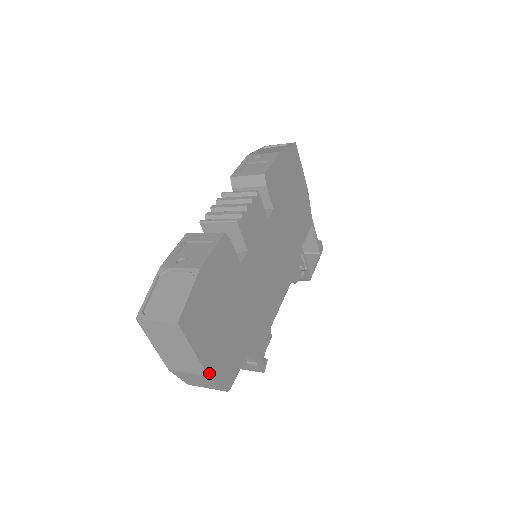
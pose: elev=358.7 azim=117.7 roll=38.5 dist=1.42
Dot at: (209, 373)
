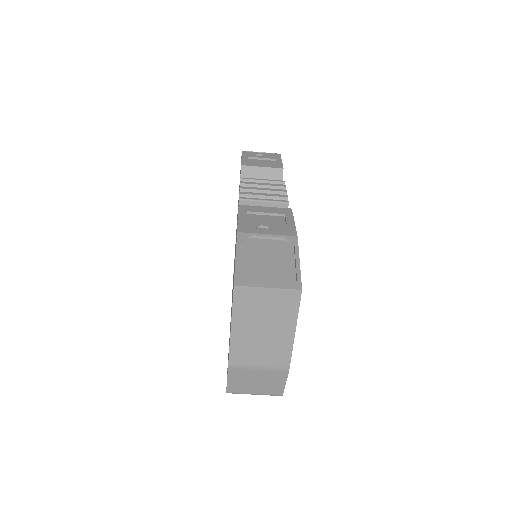
Dot at: (289, 366)
